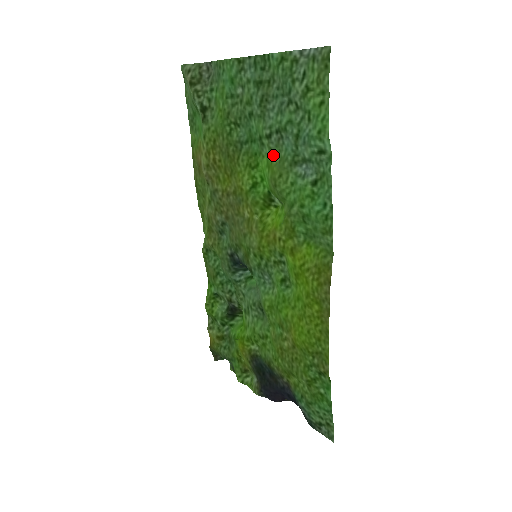
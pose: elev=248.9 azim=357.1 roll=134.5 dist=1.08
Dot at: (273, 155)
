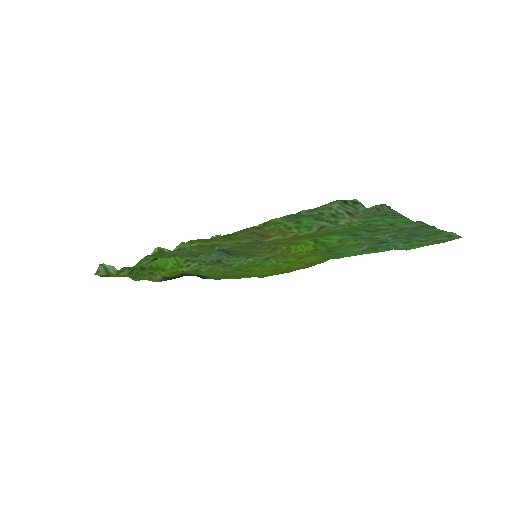
Dot at: (354, 240)
